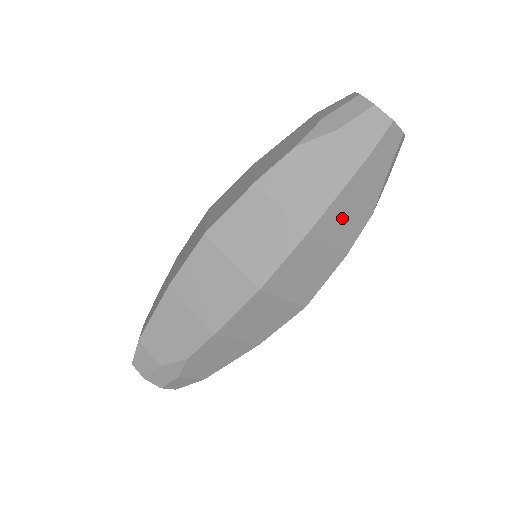
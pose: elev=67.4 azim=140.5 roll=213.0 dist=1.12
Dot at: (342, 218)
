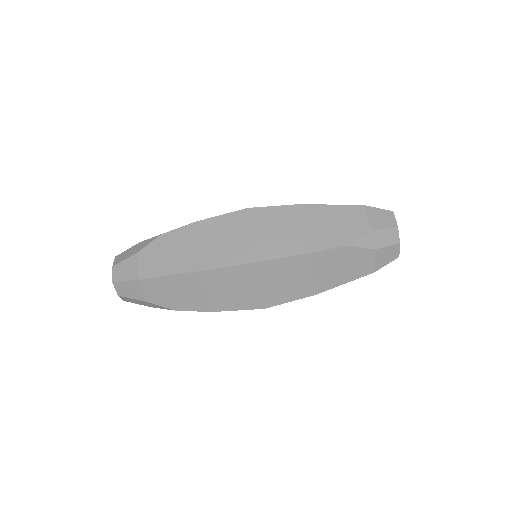
Dot at: (327, 222)
